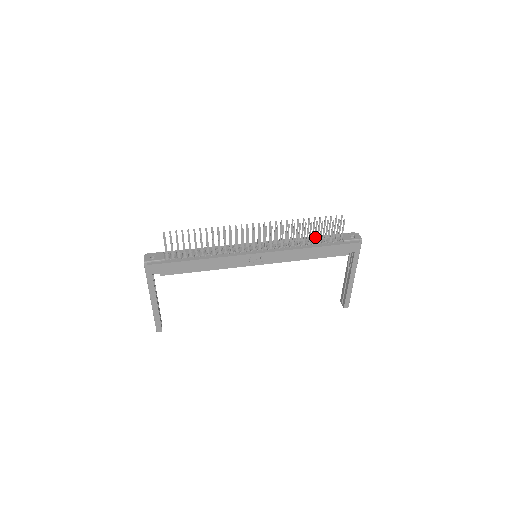
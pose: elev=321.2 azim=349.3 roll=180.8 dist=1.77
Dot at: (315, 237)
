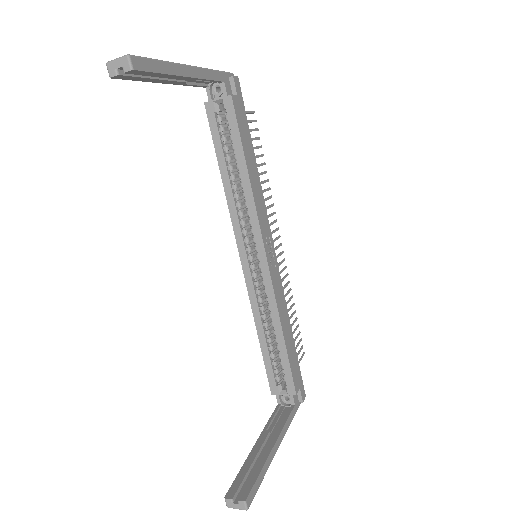
Dot at: occluded
